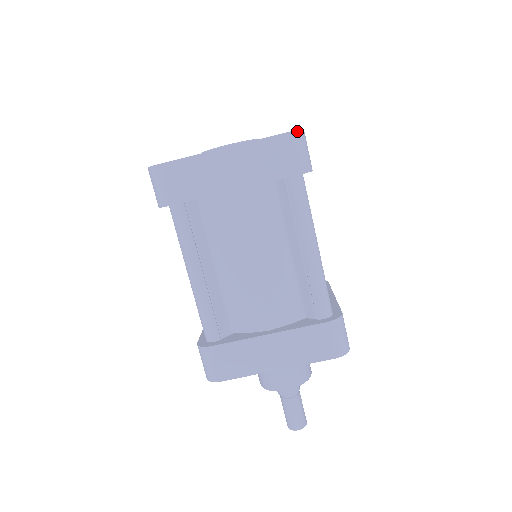
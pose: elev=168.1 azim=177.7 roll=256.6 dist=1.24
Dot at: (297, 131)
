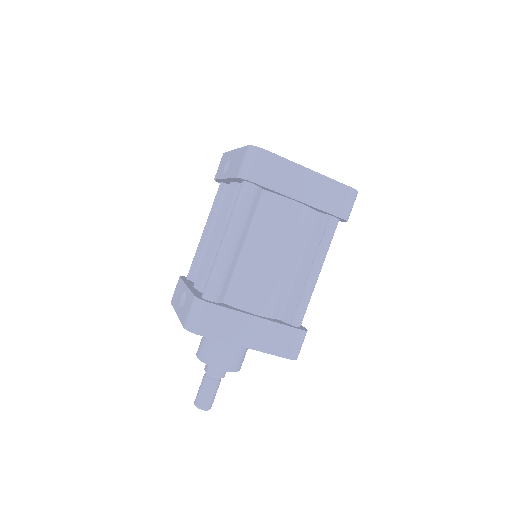
Dot at: (357, 191)
